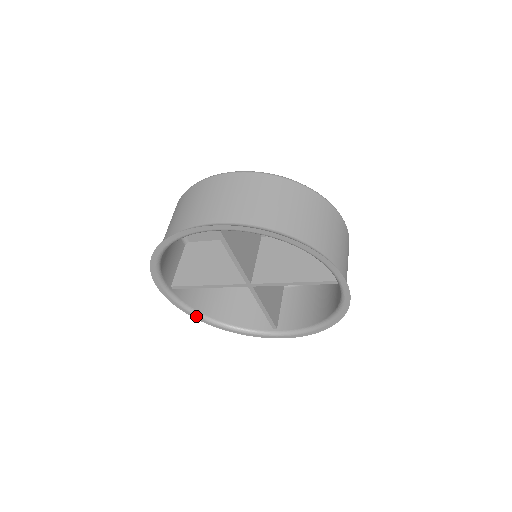
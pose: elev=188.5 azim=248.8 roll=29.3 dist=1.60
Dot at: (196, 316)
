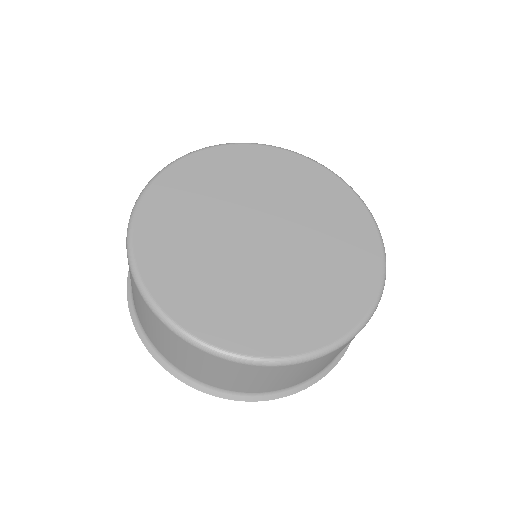
Dot at: occluded
